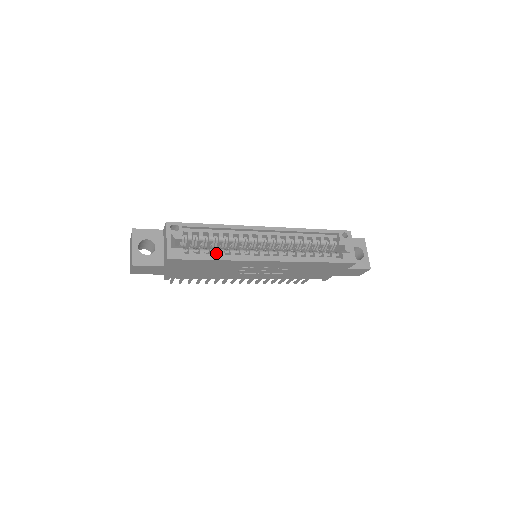
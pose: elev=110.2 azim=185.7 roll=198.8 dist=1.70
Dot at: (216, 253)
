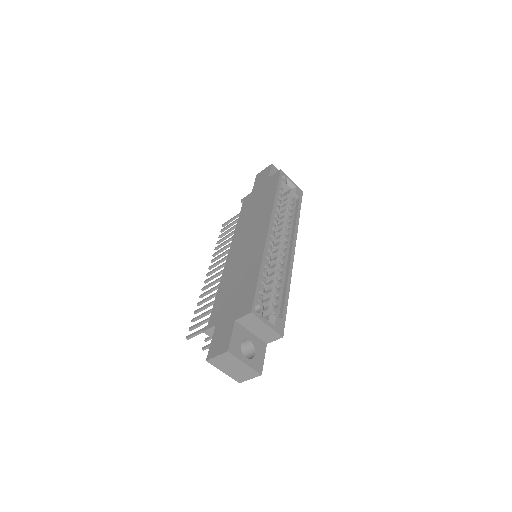
Dot at: occluded
